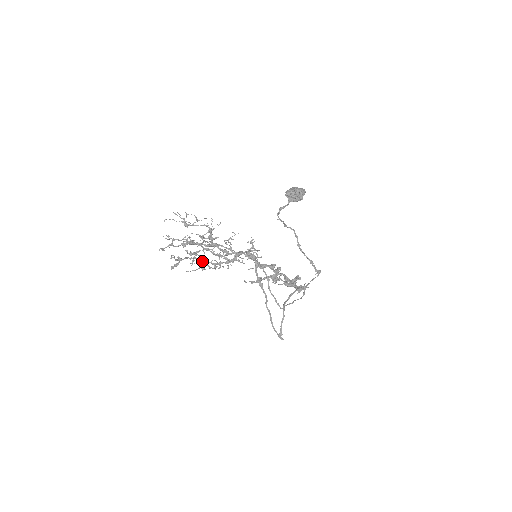
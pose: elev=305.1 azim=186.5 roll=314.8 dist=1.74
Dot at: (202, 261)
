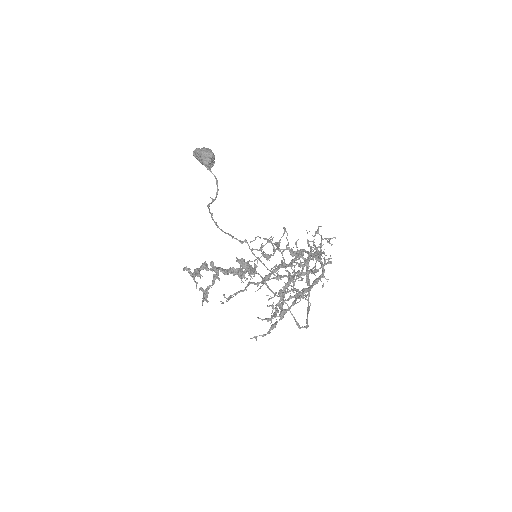
Dot at: (302, 293)
